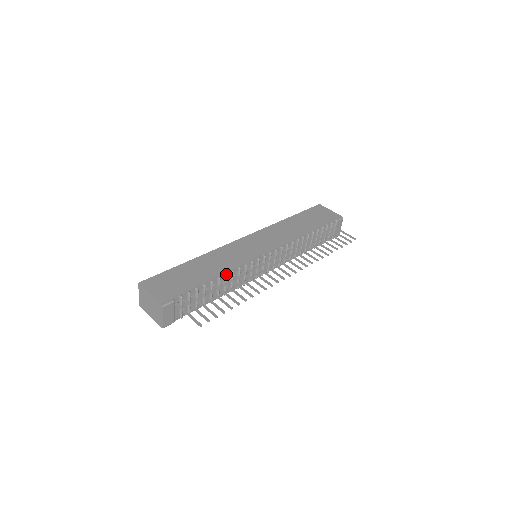
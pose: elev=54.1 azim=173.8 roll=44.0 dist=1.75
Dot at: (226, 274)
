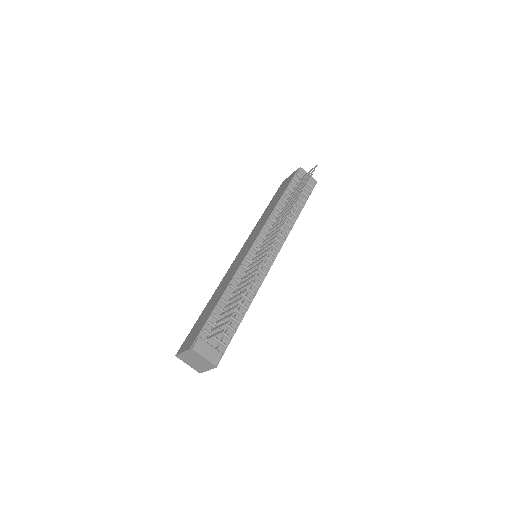
Dot at: (229, 285)
